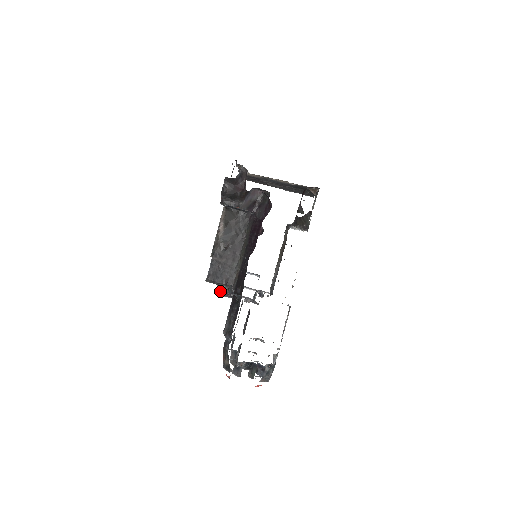
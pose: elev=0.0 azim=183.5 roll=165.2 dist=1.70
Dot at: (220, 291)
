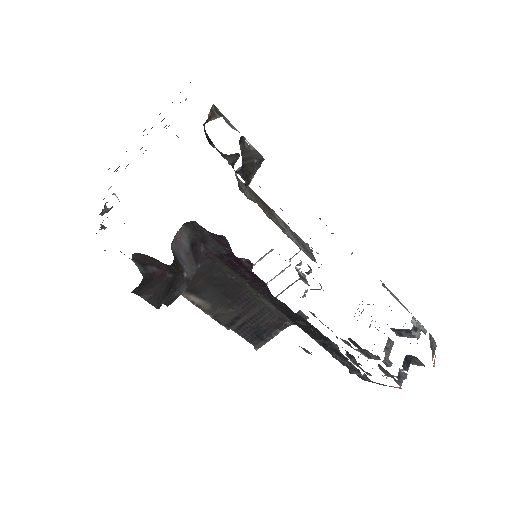
Dot at: occluded
